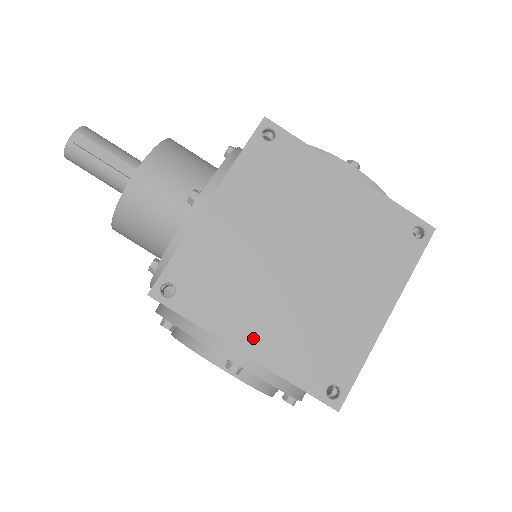
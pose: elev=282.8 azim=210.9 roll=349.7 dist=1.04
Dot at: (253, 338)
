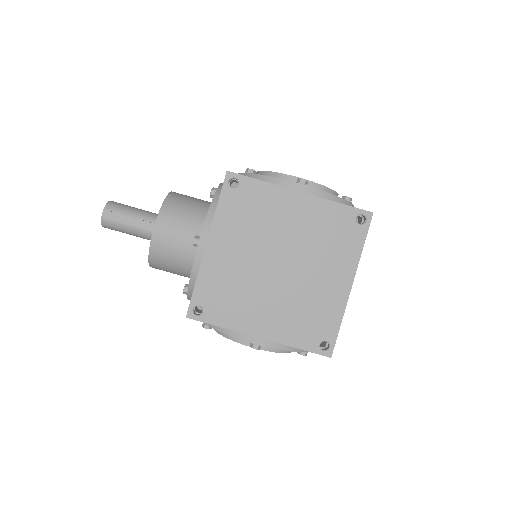
Dot at: (261, 326)
